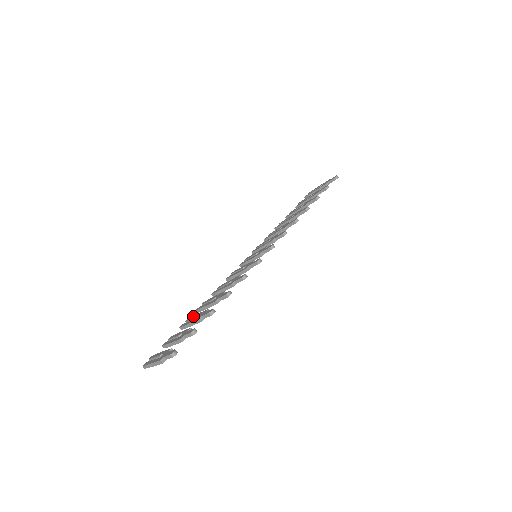
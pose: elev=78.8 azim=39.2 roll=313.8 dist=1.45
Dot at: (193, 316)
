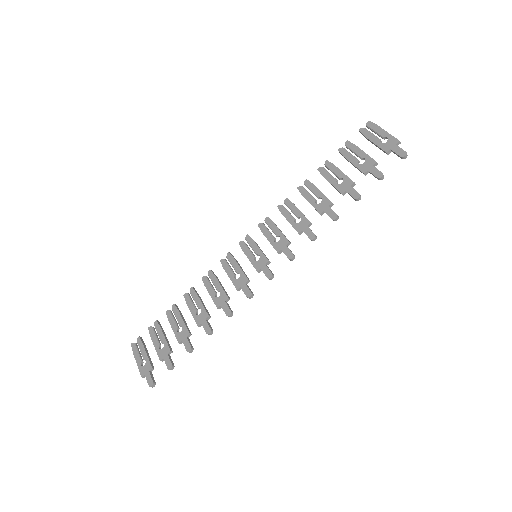
Dot at: (178, 314)
